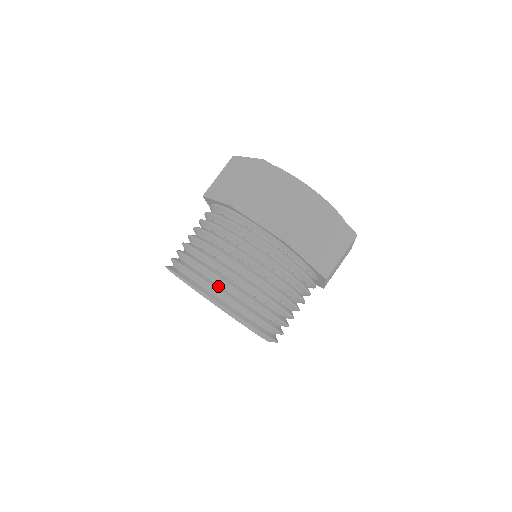
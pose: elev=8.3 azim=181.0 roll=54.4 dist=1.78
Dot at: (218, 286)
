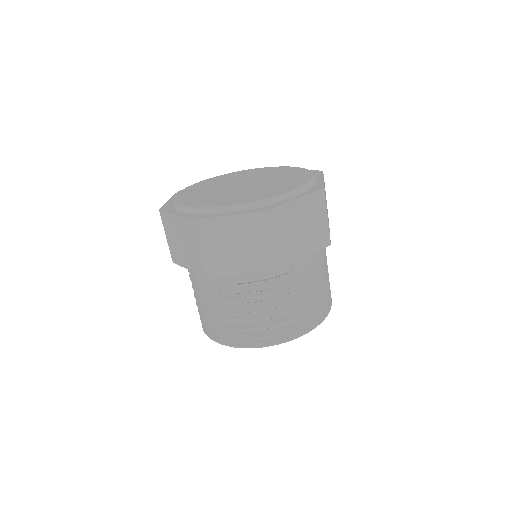
Dot at: (259, 333)
